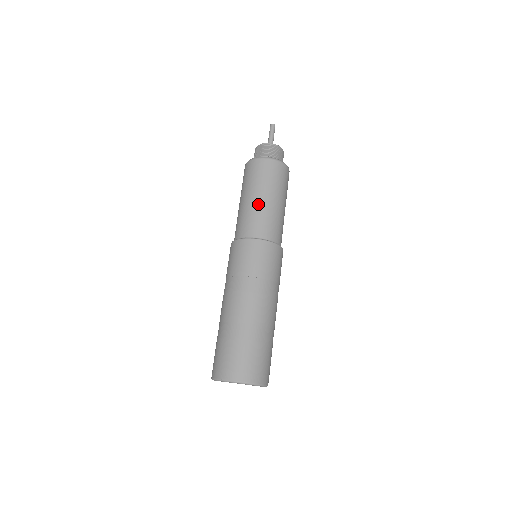
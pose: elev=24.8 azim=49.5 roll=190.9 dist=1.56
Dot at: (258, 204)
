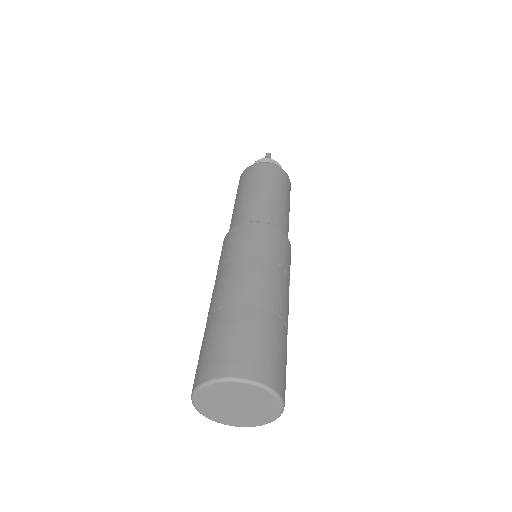
Dot at: (248, 197)
